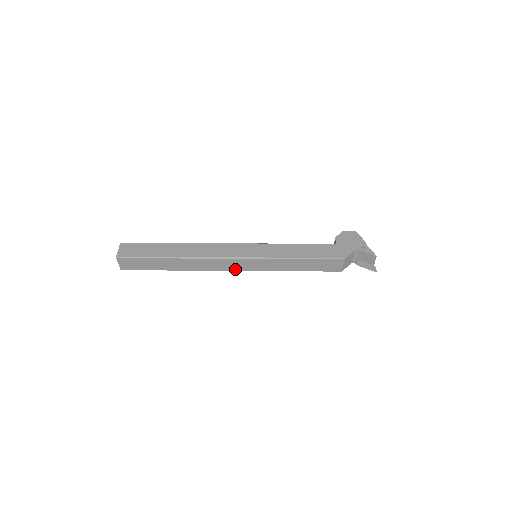
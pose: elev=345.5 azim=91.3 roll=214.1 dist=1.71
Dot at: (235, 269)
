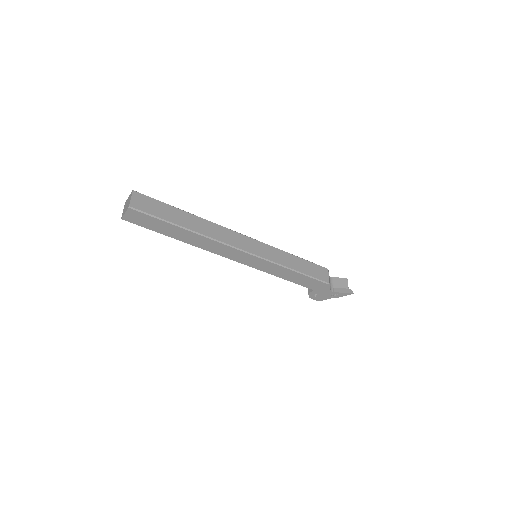
Dot at: (244, 249)
